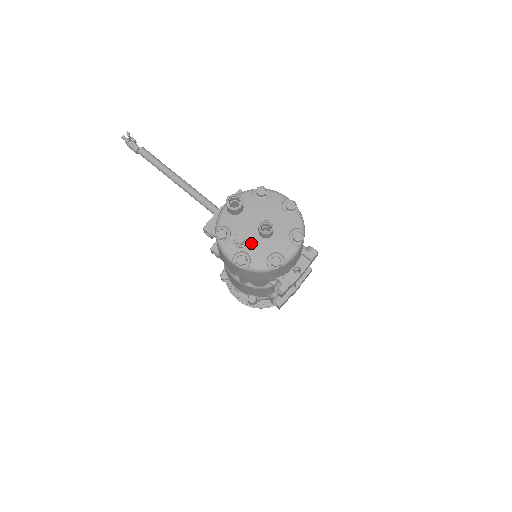
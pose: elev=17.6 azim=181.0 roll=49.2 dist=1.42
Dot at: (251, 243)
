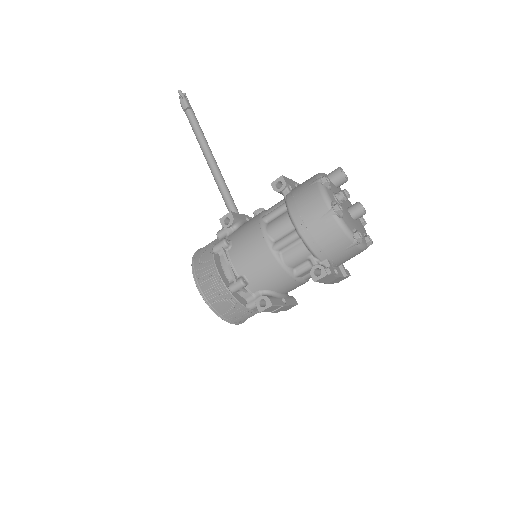
Dot at: (344, 208)
